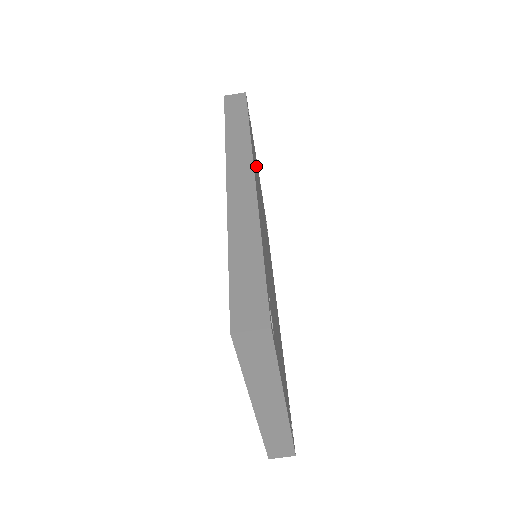
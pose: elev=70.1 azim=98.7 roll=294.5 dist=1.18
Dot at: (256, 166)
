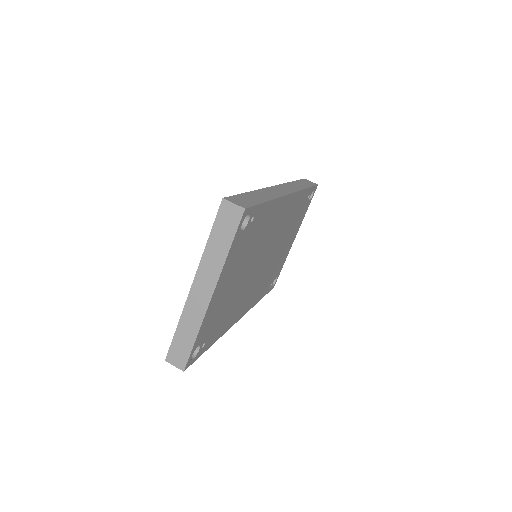
Dot at: (294, 222)
